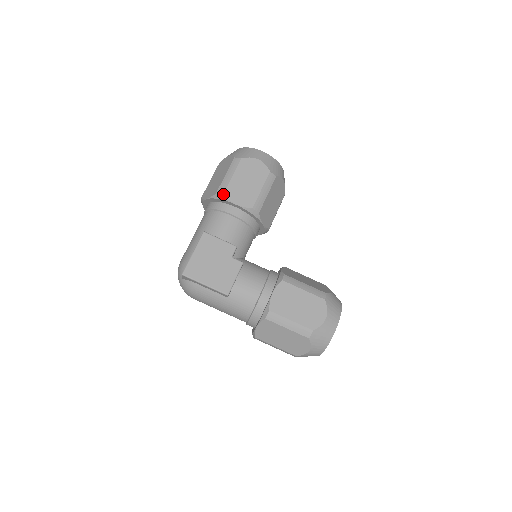
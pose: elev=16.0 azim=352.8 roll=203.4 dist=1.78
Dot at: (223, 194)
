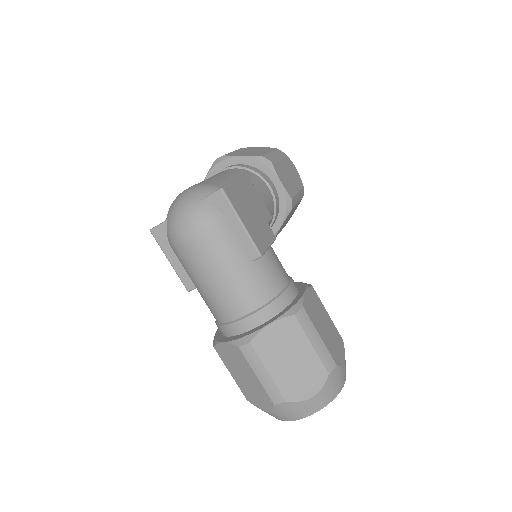
Dot at: (272, 161)
